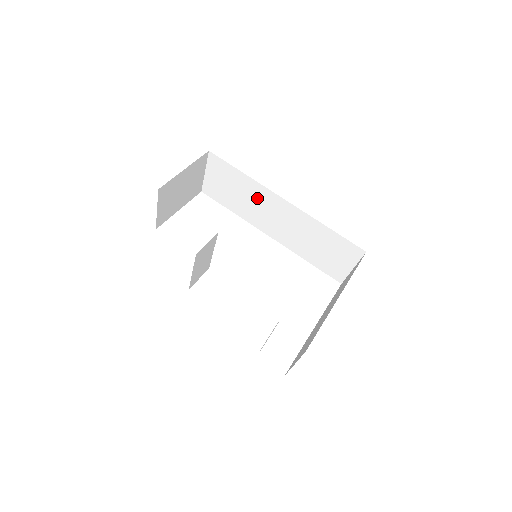
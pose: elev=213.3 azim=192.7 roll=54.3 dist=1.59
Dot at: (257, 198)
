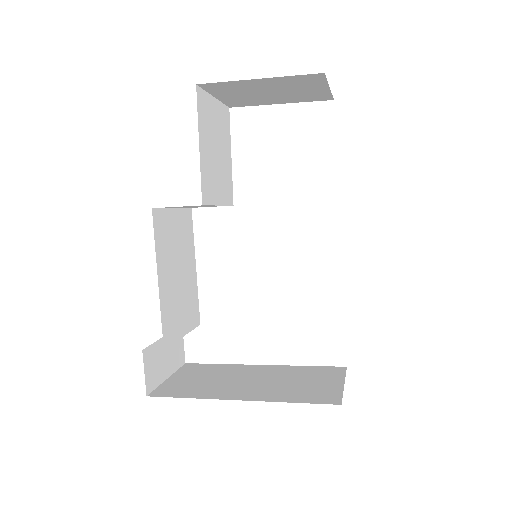
Dot at: occluded
